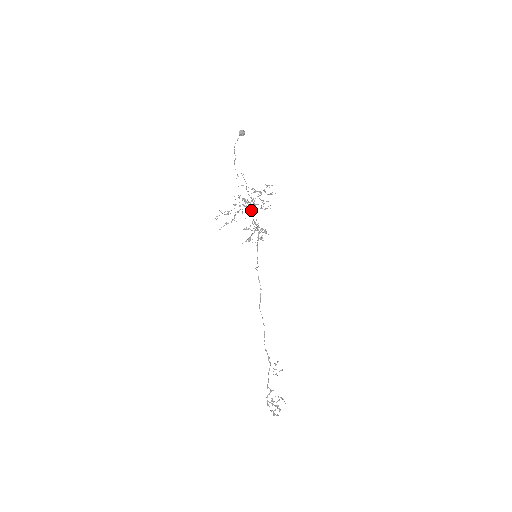
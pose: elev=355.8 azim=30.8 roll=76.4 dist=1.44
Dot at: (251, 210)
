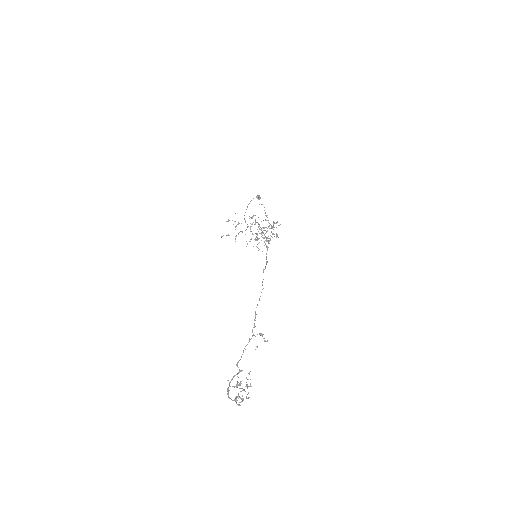
Dot at: occluded
